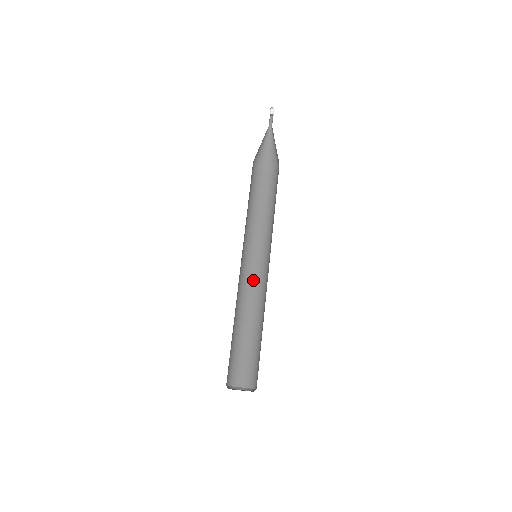
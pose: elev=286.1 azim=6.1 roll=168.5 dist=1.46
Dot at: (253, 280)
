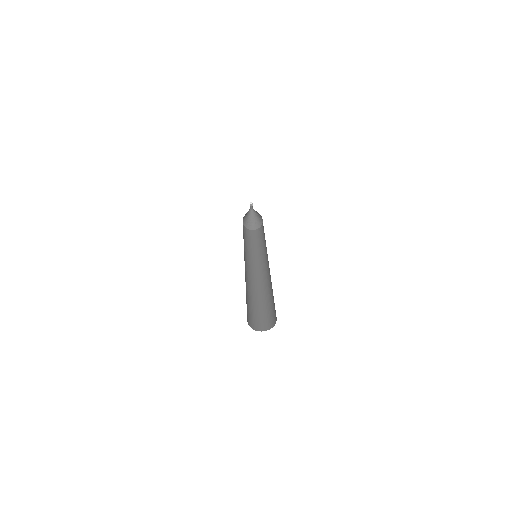
Dot at: (248, 272)
